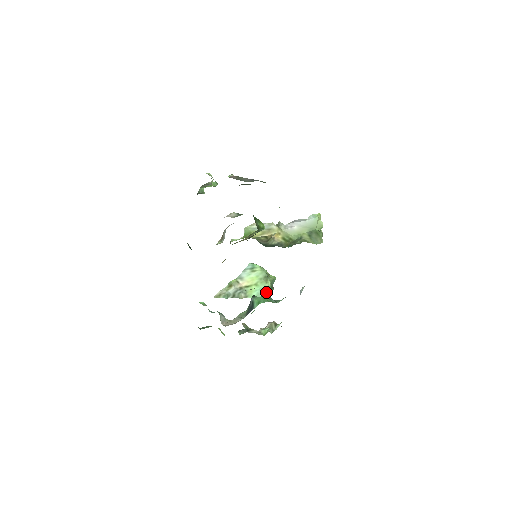
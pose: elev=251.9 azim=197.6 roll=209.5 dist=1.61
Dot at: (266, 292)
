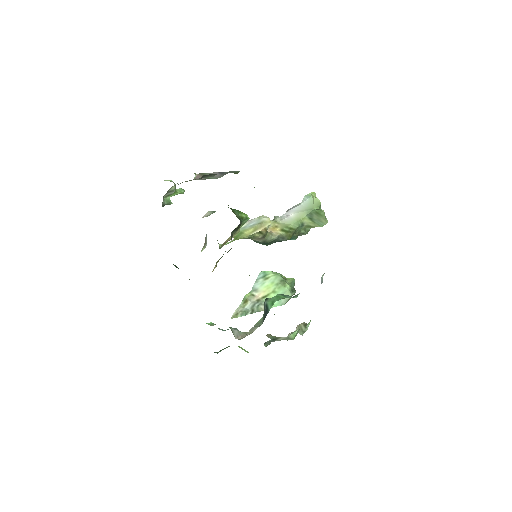
Dot at: occluded
